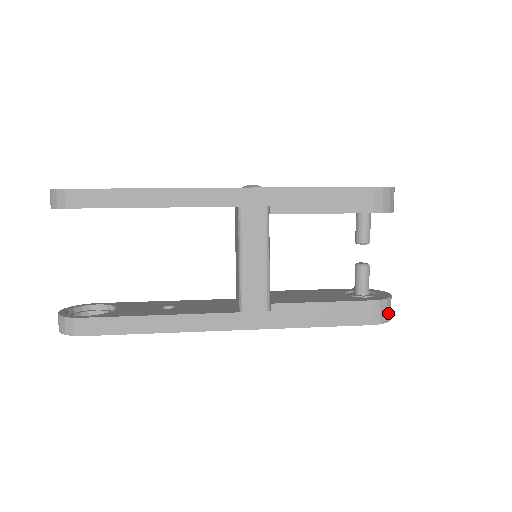
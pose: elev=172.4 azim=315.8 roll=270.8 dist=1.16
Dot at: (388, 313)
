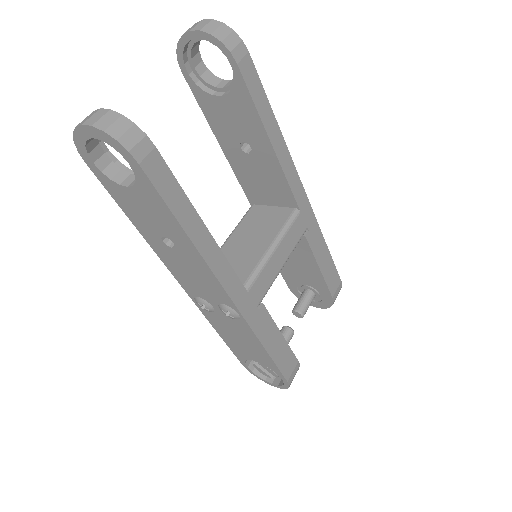
Dot at: occluded
